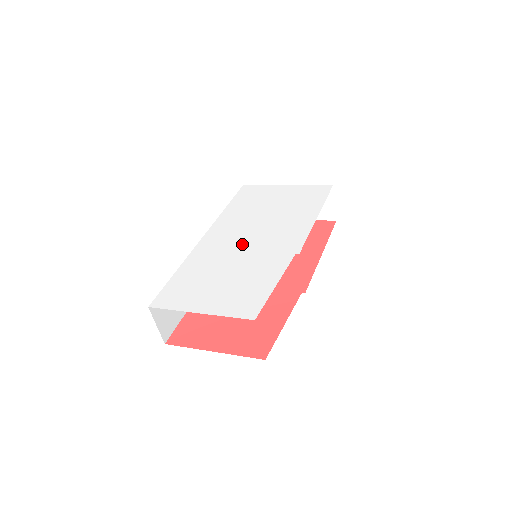
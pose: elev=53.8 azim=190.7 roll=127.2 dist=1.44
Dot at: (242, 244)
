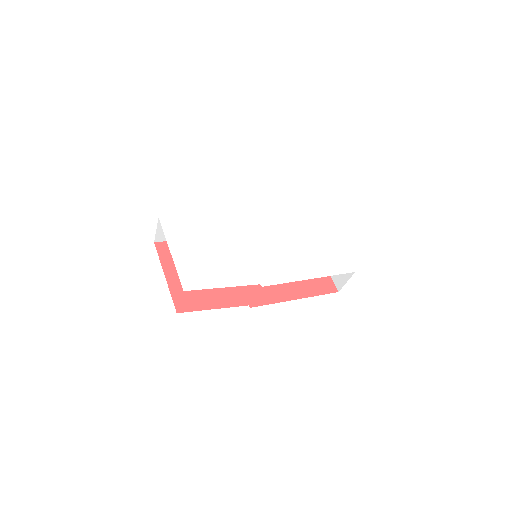
Dot at: (251, 242)
